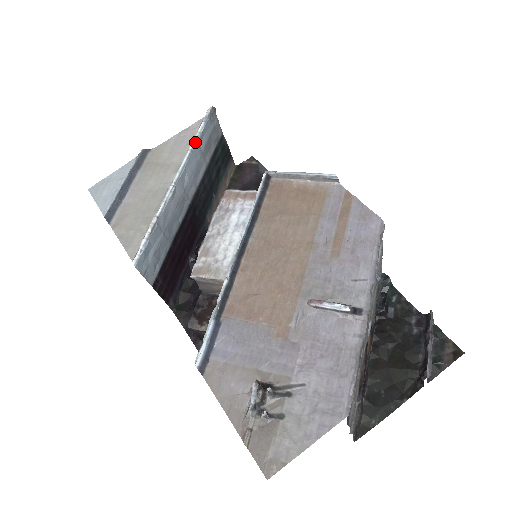
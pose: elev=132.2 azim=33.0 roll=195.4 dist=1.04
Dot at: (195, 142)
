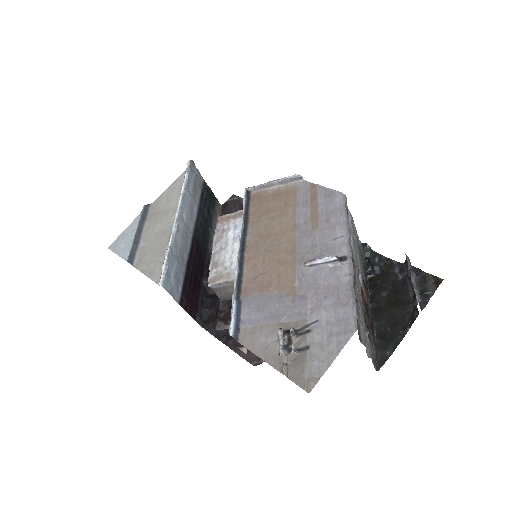
Dot at: (184, 188)
